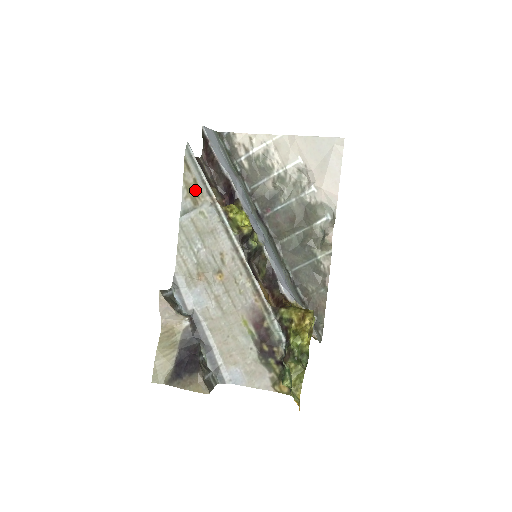
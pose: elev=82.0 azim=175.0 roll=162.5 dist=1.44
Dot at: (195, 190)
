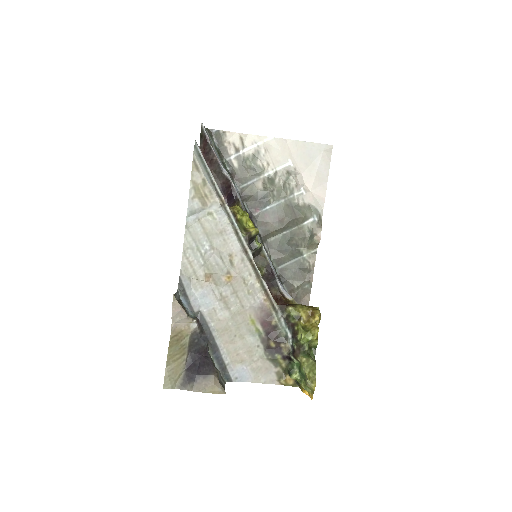
Dot at: (204, 191)
